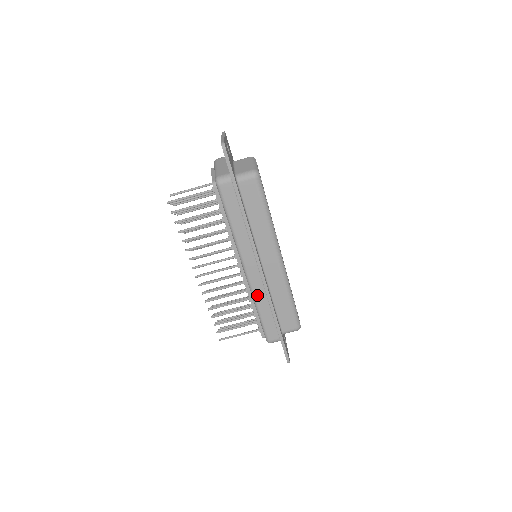
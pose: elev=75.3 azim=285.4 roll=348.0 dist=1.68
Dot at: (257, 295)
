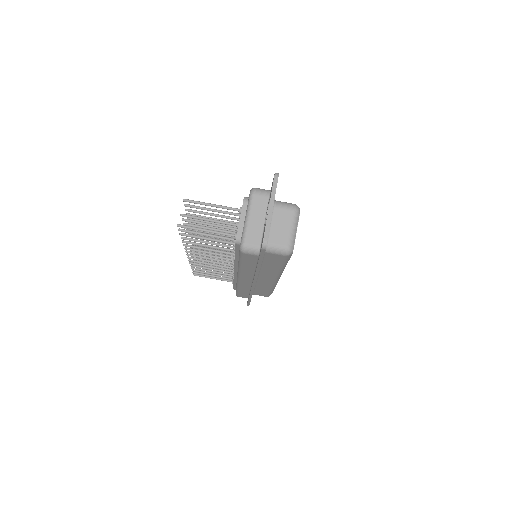
Dot at: (242, 286)
